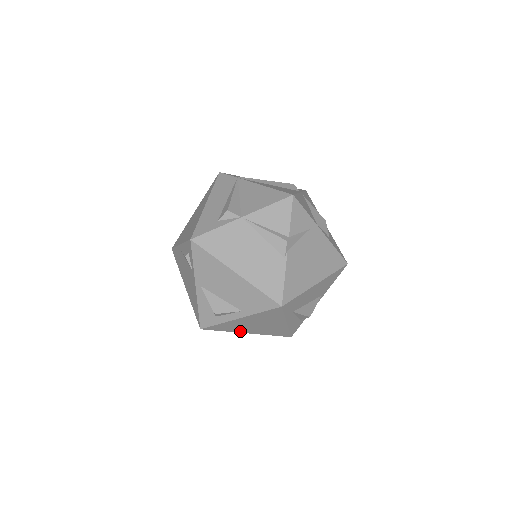
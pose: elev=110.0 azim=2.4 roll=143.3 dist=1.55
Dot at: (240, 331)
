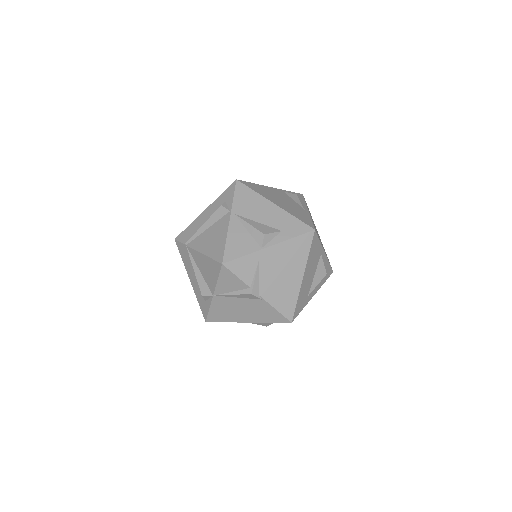
Dot at: occluded
